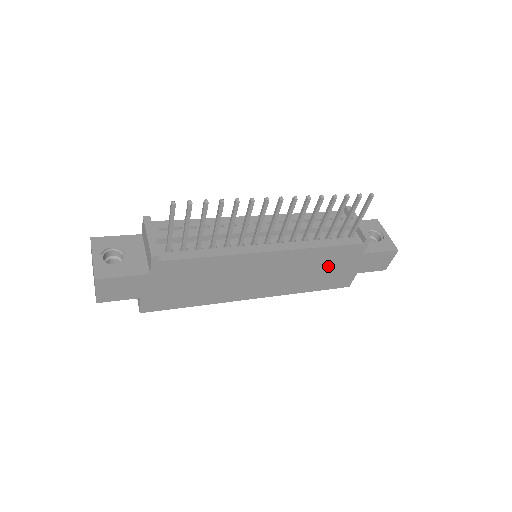
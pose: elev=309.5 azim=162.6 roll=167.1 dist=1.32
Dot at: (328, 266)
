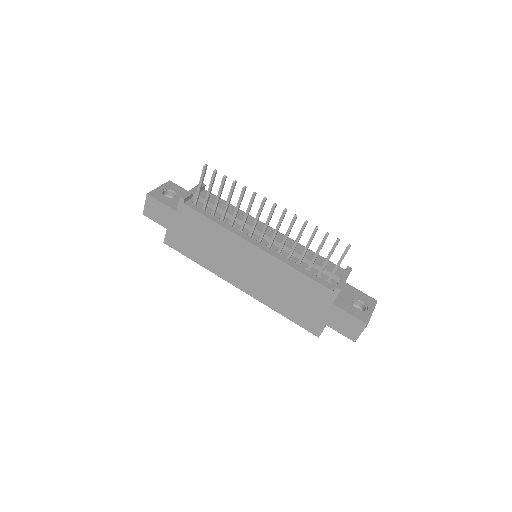
Dot at: (300, 296)
